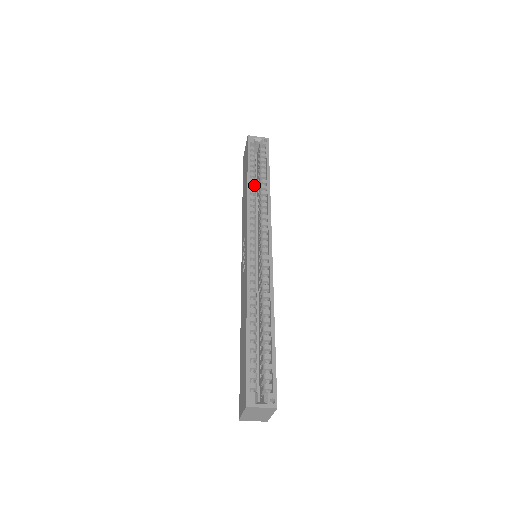
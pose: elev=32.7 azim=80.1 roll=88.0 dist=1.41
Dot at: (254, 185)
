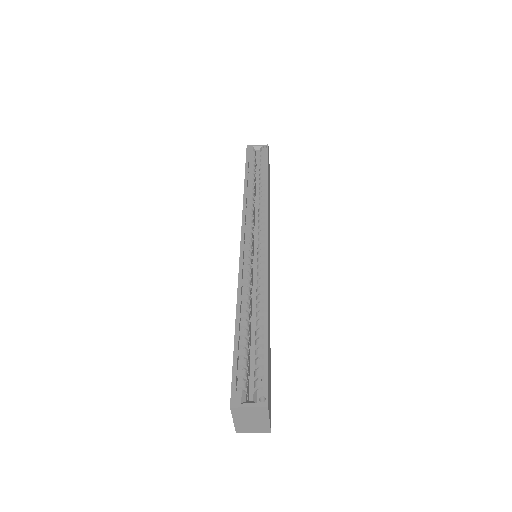
Dot at: (252, 188)
